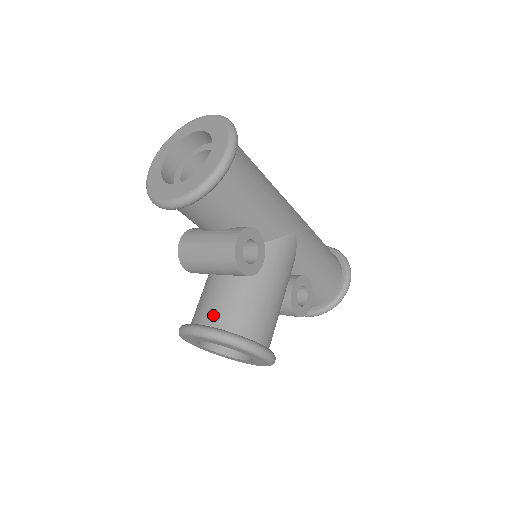
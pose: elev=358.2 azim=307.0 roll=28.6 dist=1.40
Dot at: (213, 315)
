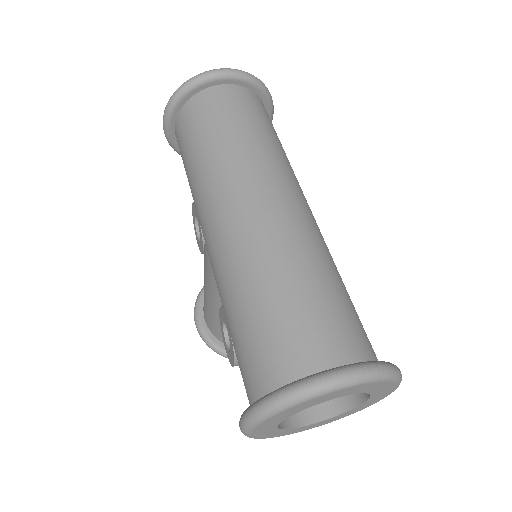
Dot at: occluded
